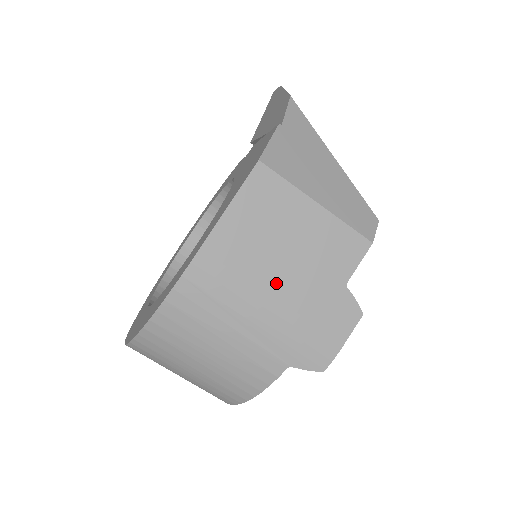
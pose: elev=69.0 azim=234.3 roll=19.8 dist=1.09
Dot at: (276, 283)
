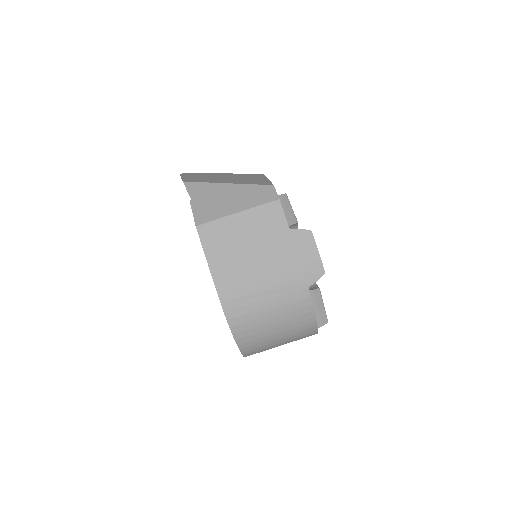
Dot at: (260, 262)
